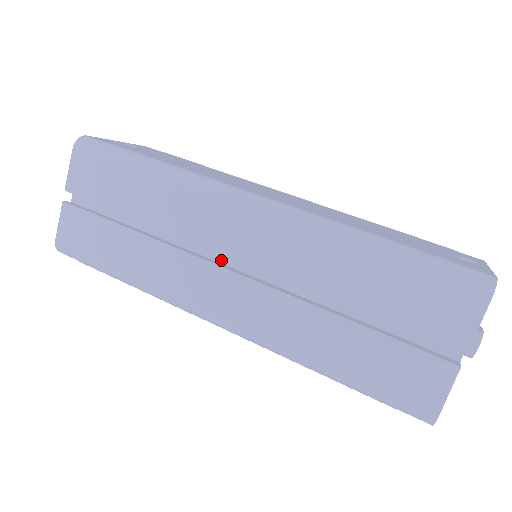
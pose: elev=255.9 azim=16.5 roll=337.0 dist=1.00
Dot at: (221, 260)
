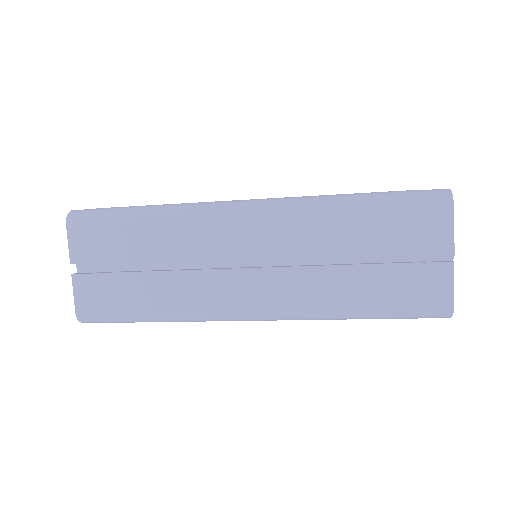
Dot at: (236, 265)
